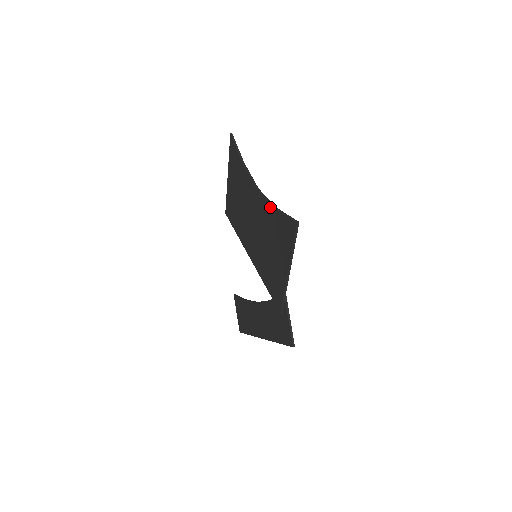
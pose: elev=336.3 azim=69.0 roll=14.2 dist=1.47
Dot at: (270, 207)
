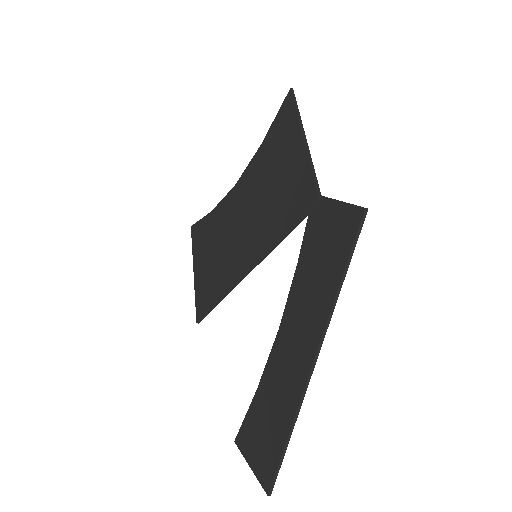
Dot at: (256, 155)
